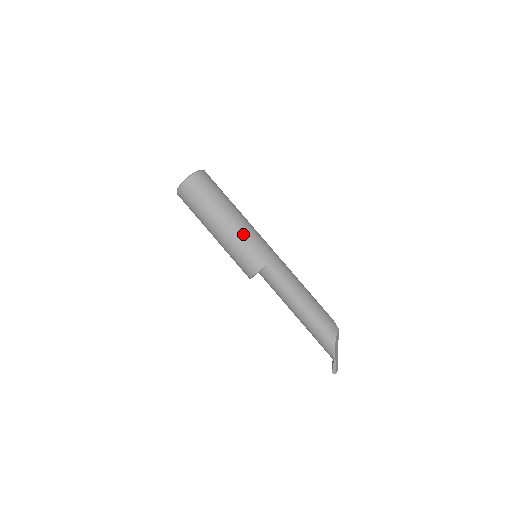
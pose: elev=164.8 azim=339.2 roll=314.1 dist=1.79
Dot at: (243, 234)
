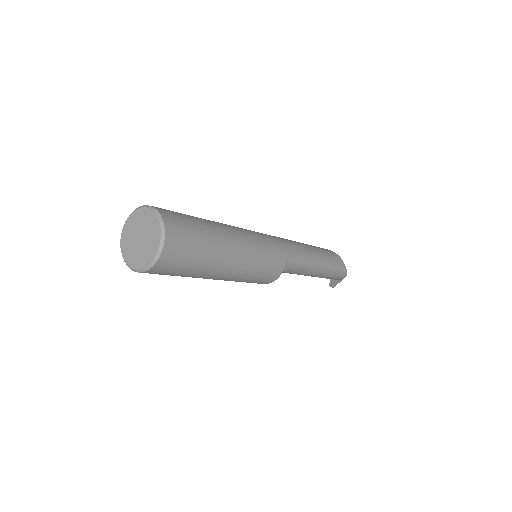
Dot at: (255, 252)
